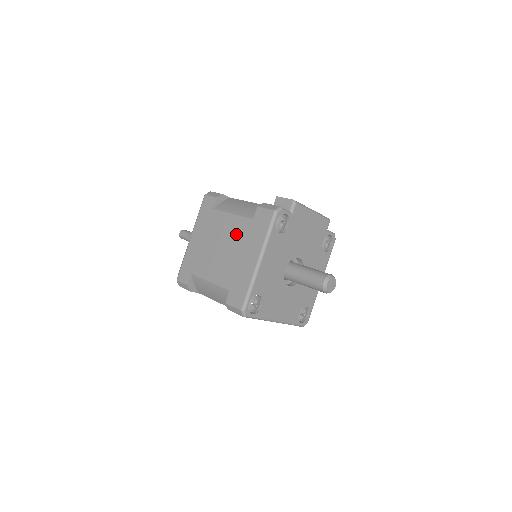
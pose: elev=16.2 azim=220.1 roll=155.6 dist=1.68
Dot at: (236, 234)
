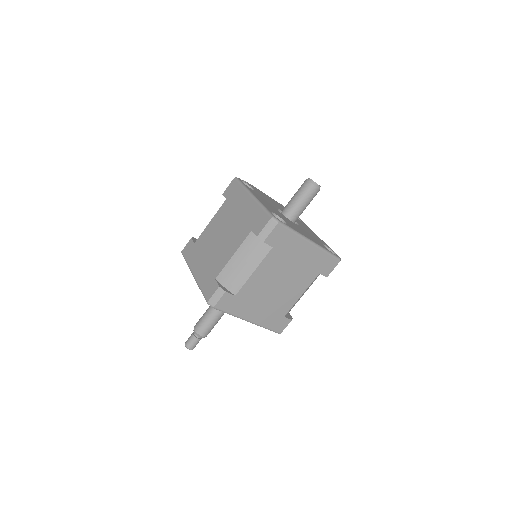
Dot at: (223, 218)
